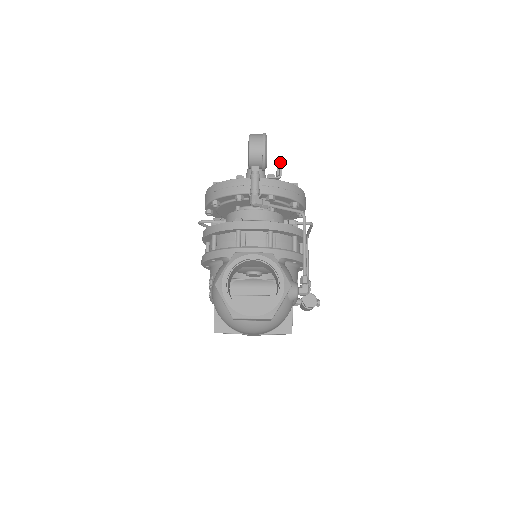
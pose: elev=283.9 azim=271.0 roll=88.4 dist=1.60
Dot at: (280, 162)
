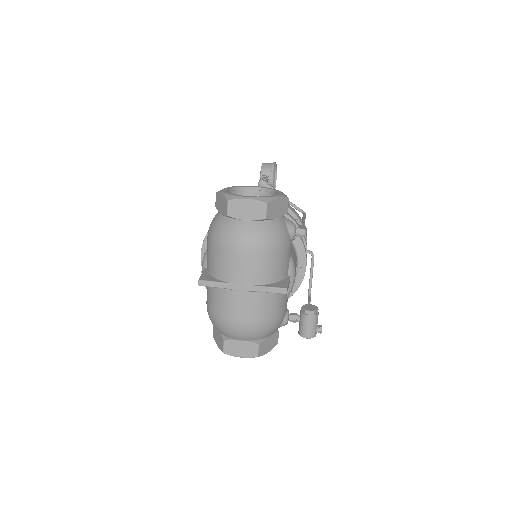
Dot at: occluded
